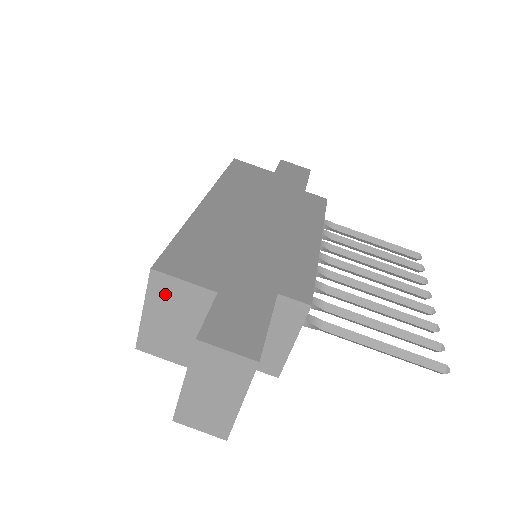
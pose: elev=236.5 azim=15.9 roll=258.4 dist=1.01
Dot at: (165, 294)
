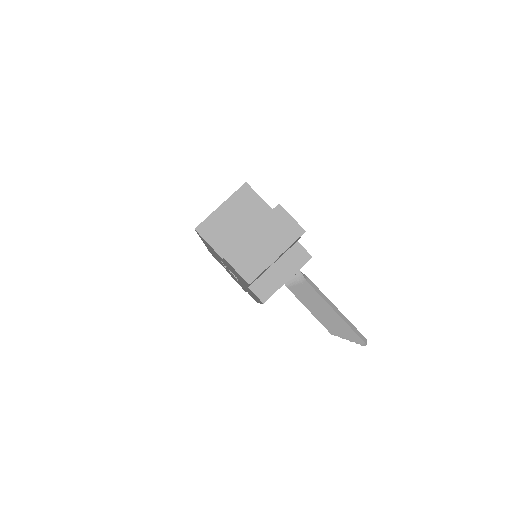
Dot at: (243, 201)
